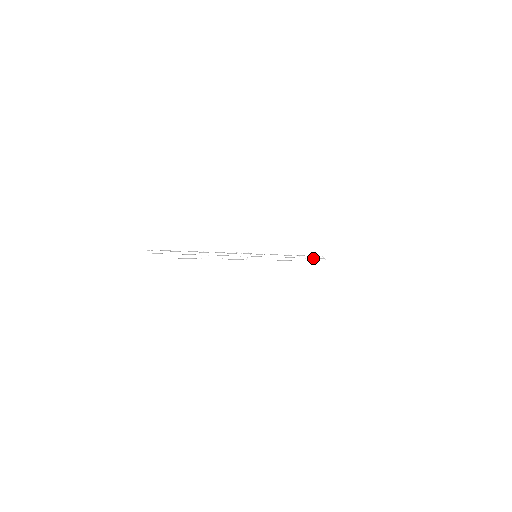
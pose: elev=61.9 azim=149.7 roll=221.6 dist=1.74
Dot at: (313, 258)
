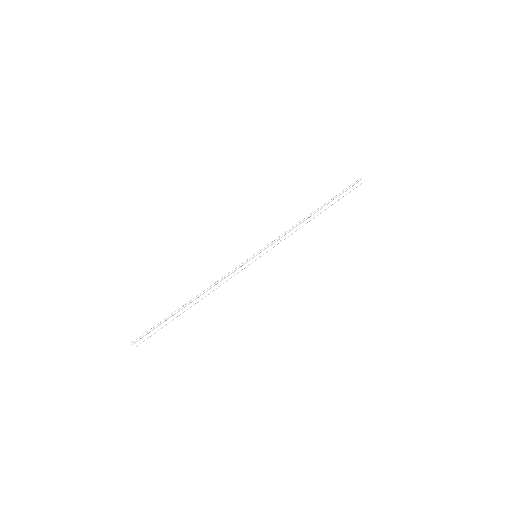
Dot at: occluded
